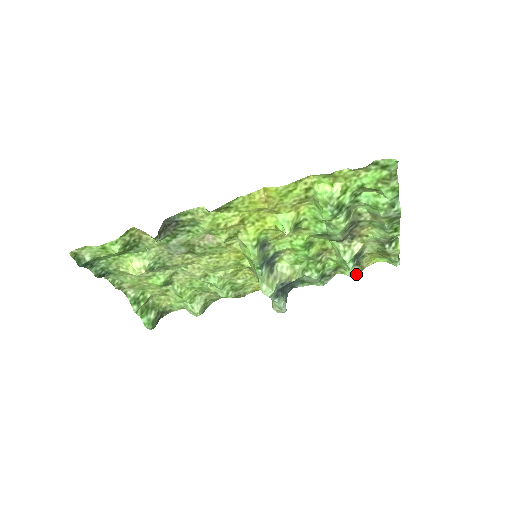
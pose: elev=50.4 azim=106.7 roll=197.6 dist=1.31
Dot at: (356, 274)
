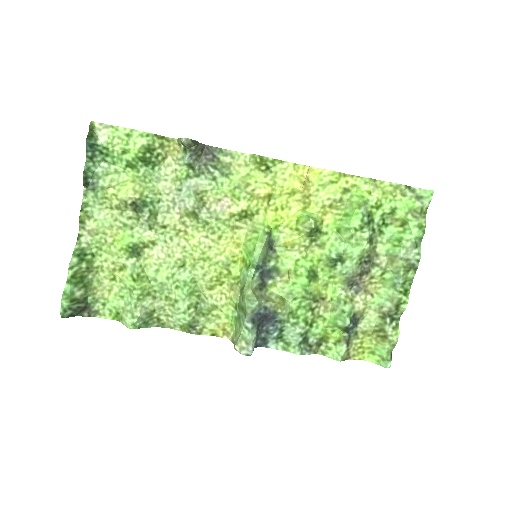
Dot at: (341, 356)
